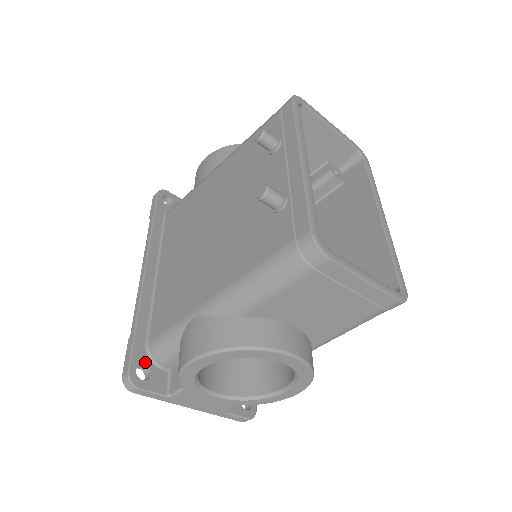
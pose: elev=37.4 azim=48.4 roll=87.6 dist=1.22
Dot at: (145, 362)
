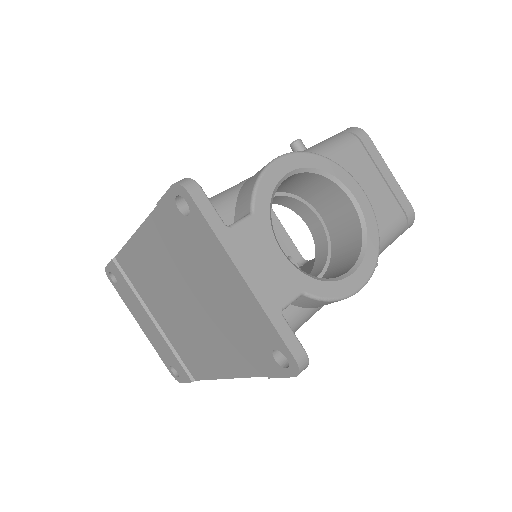
Dot at: occluded
